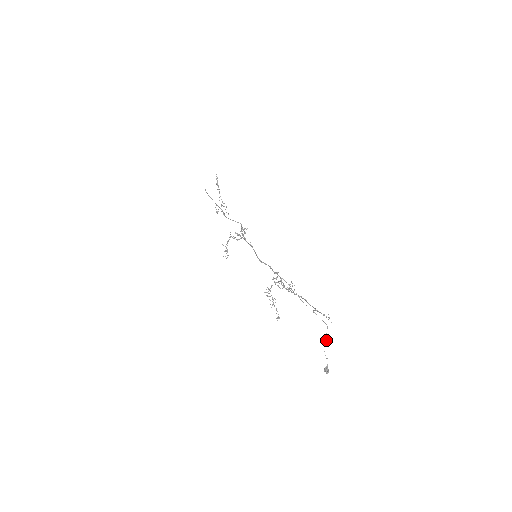
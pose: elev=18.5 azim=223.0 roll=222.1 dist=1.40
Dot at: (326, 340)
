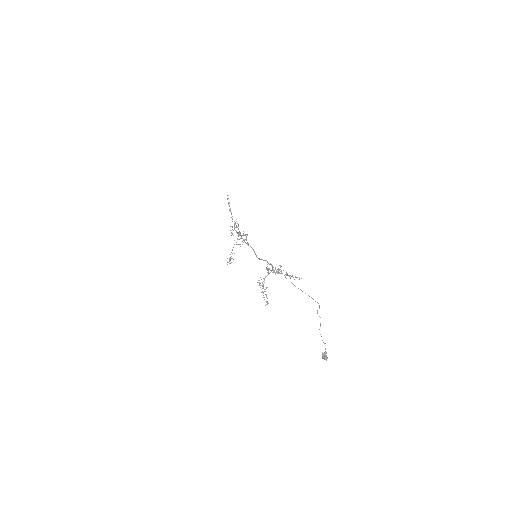
Dot at: occluded
